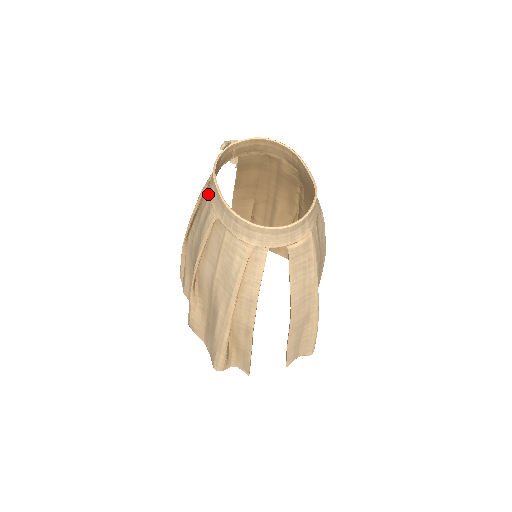
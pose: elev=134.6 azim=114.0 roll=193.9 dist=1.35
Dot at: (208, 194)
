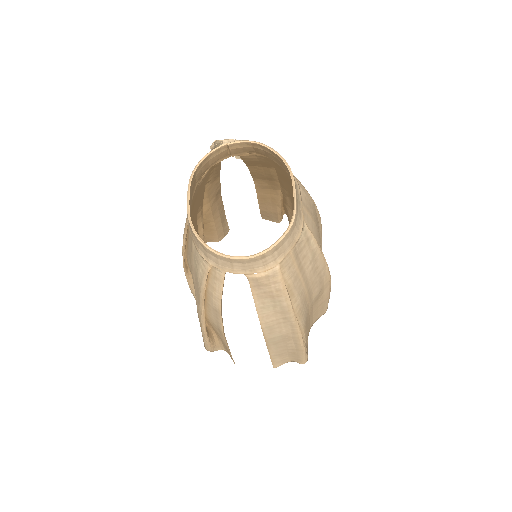
Dot at: (195, 191)
